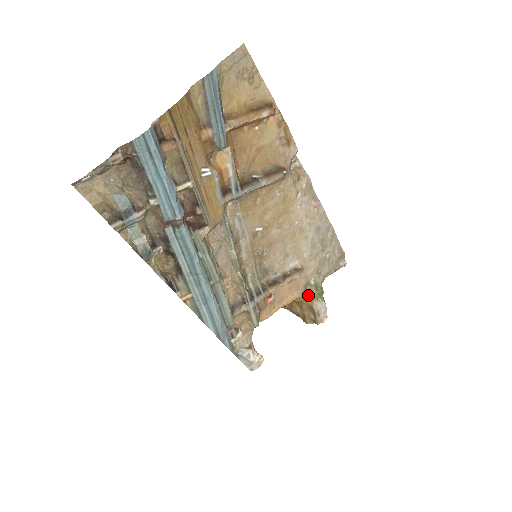
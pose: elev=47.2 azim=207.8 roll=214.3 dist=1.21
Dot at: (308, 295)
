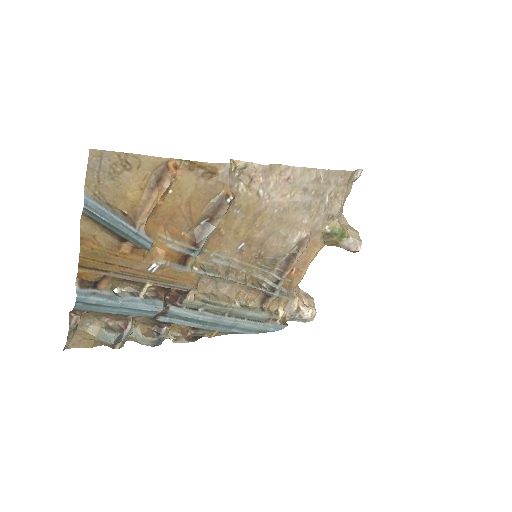
Dot at: (330, 242)
